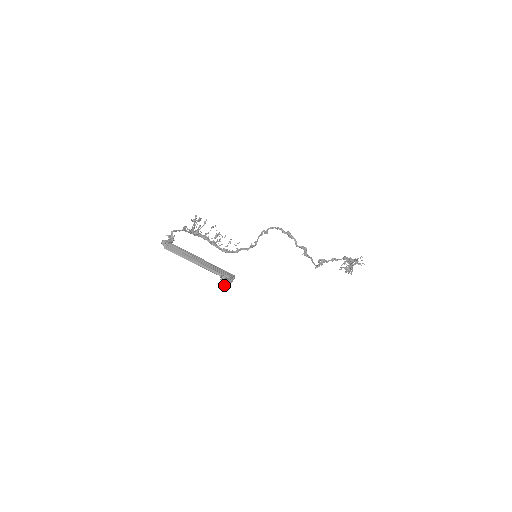
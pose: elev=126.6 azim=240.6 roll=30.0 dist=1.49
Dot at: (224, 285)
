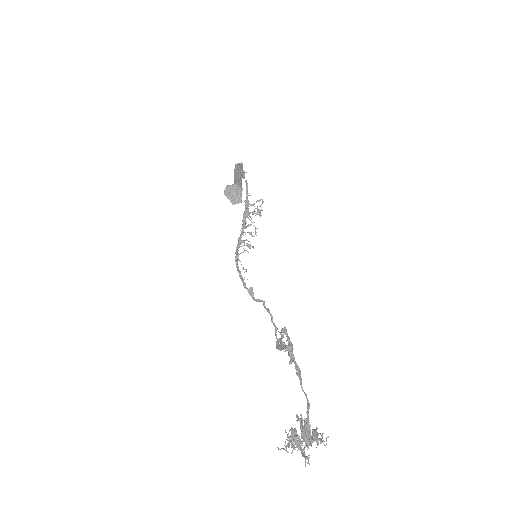
Dot at: (232, 186)
